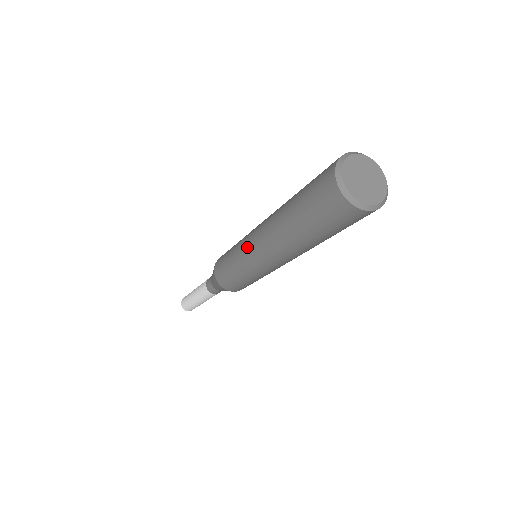
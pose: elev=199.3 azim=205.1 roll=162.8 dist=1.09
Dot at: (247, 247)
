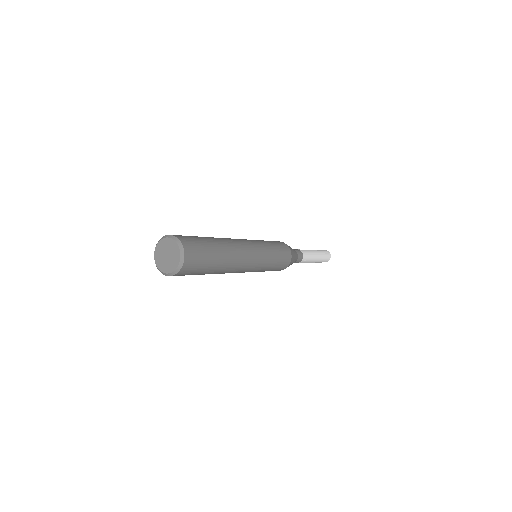
Dot at: occluded
